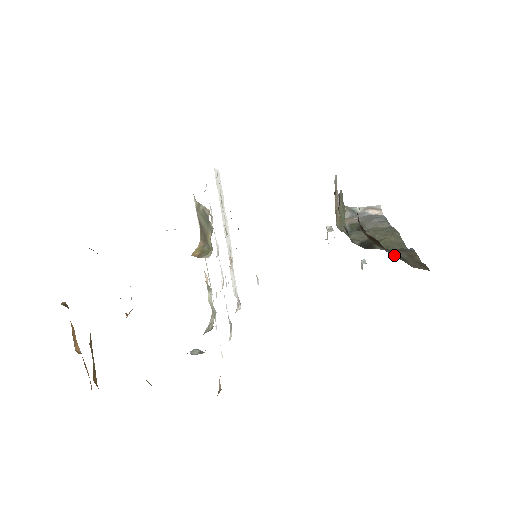
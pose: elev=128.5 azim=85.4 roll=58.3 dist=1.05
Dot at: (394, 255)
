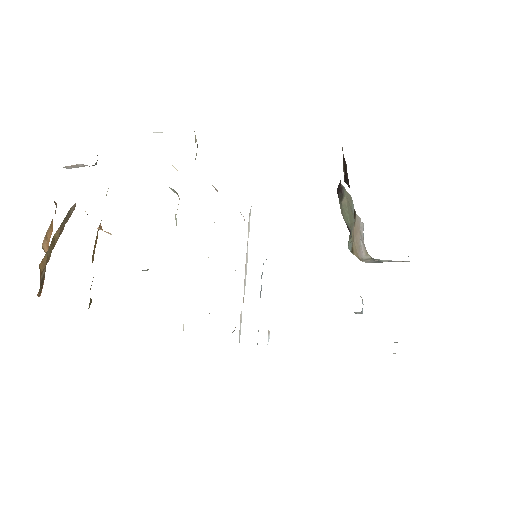
Dot at: occluded
